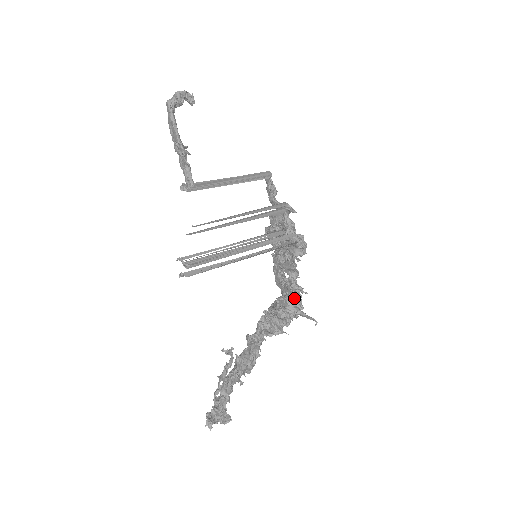
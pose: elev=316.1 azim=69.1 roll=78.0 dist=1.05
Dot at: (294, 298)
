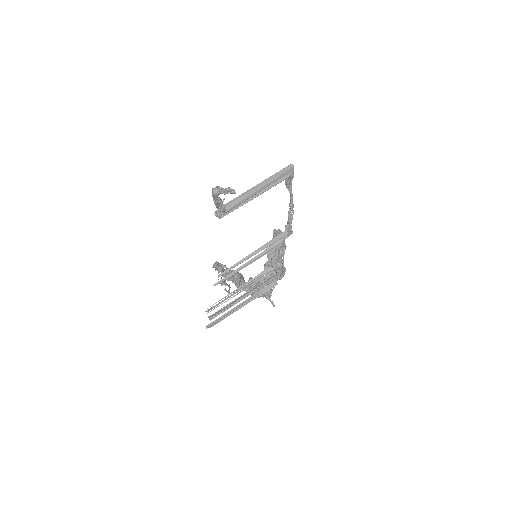
Dot at: occluded
